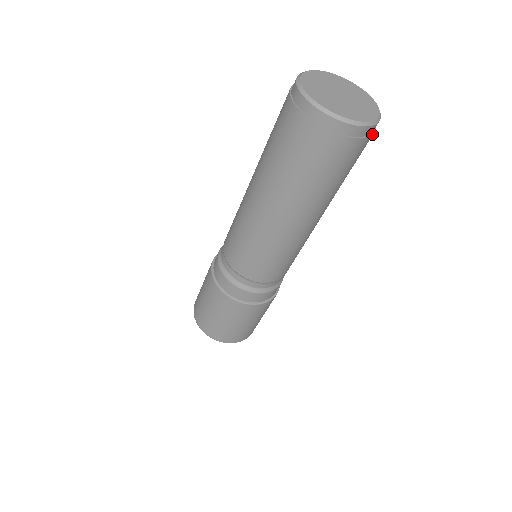
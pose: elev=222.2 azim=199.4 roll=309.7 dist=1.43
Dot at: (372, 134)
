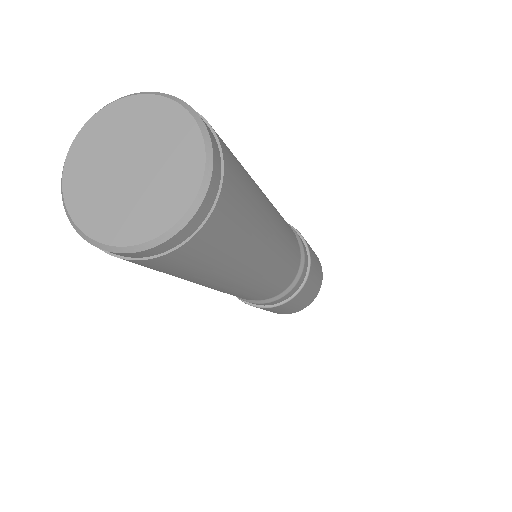
Dot at: (223, 172)
